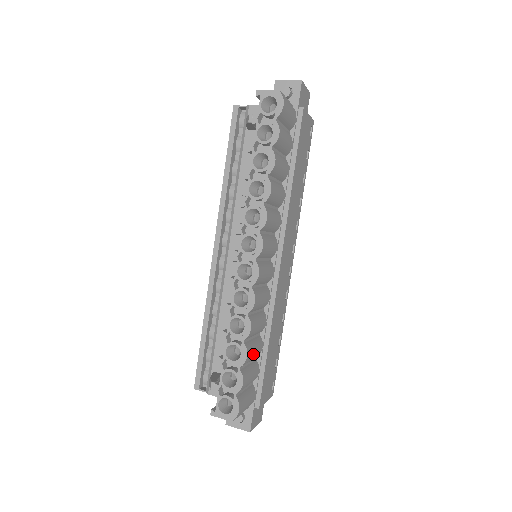
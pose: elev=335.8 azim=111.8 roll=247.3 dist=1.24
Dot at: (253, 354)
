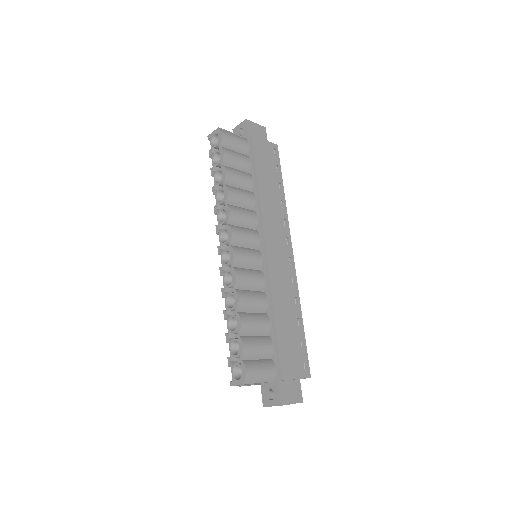
Dot at: (253, 324)
